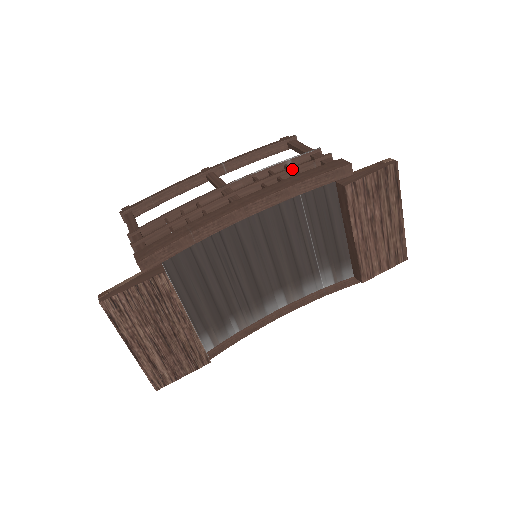
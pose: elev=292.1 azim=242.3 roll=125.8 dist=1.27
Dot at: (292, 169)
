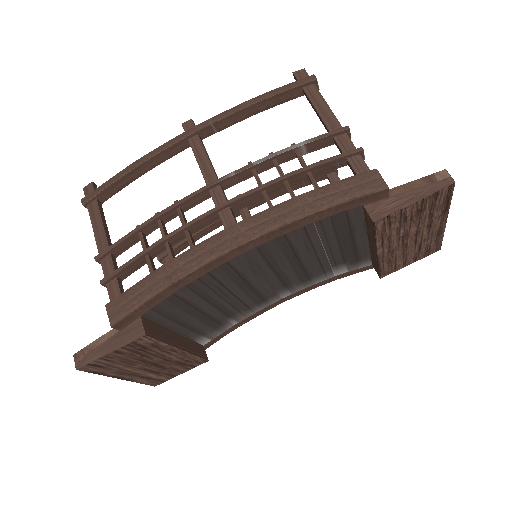
Dot at: (305, 171)
